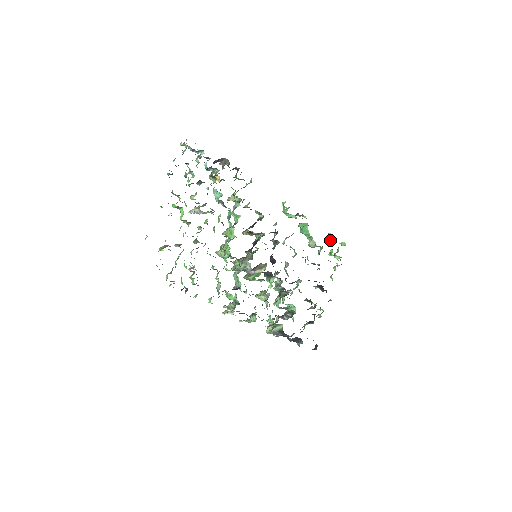
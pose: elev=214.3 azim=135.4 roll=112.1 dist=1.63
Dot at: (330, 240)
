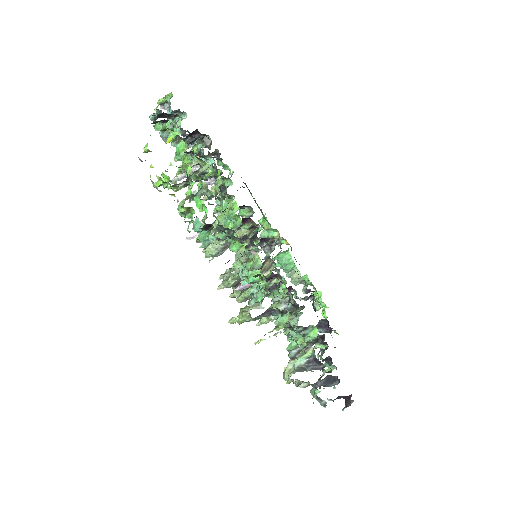
Dot at: (308, 282)
